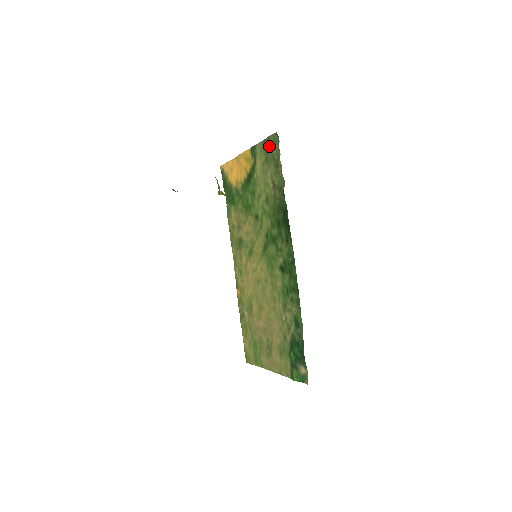
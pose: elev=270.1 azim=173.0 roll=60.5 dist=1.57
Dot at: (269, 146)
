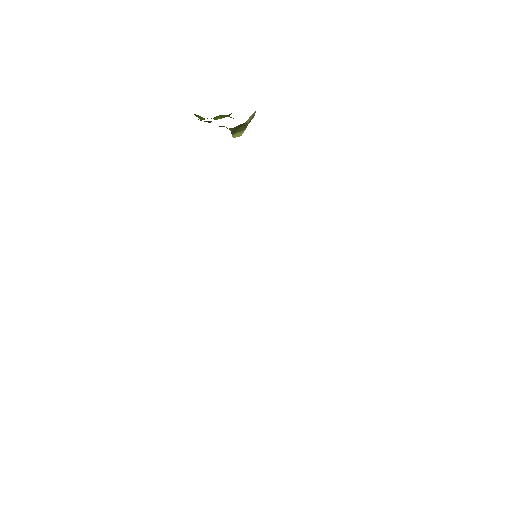
Dot at: occluded
